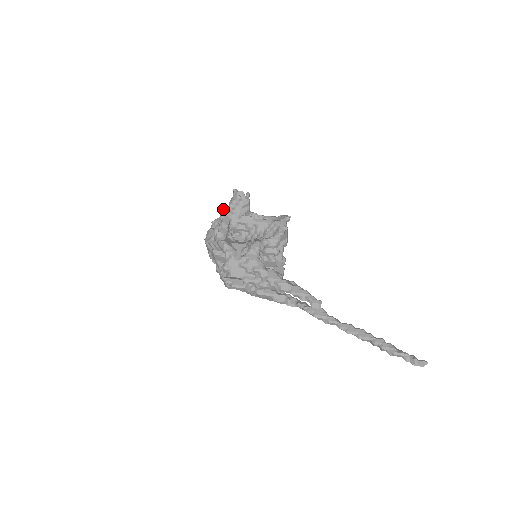
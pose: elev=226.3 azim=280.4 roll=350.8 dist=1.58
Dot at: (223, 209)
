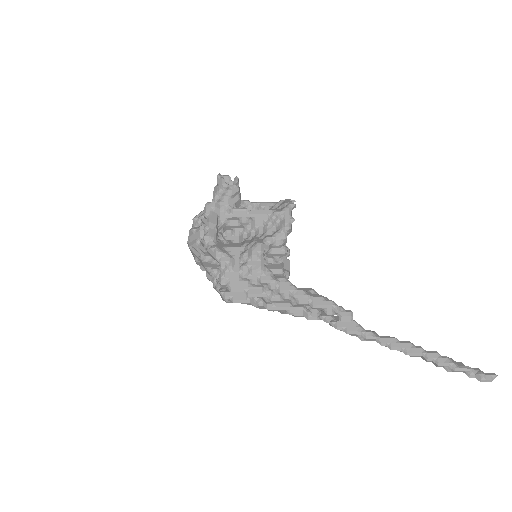
Dot at: (206, 203)
